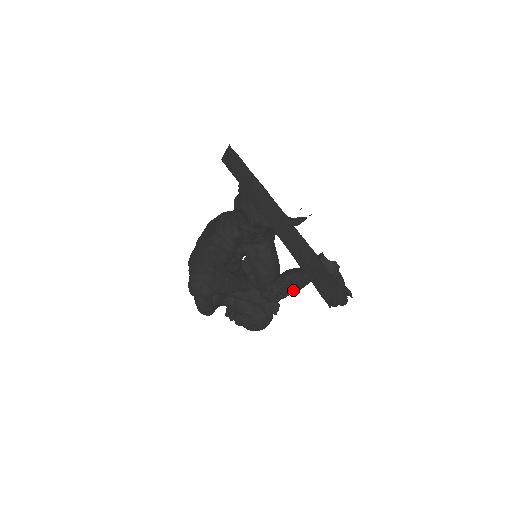
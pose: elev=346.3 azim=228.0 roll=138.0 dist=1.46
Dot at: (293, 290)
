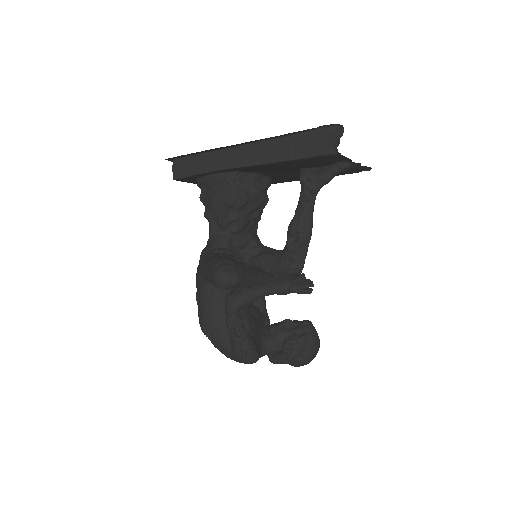
Dot at: (306, 234)
